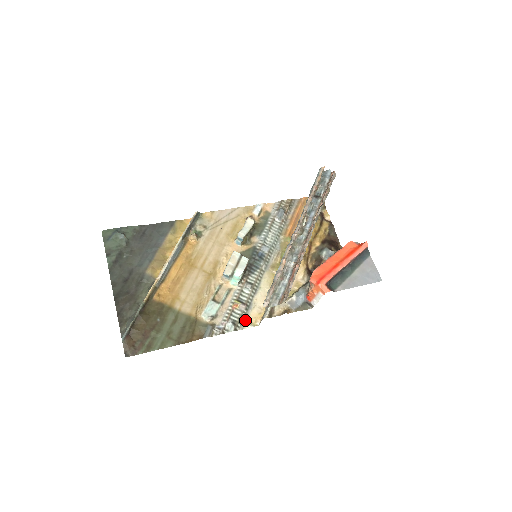
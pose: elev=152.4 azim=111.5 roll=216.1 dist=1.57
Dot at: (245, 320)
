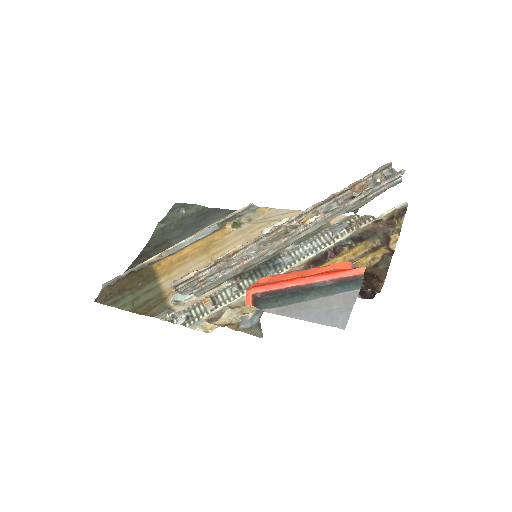
Dot at: (202, 321)
